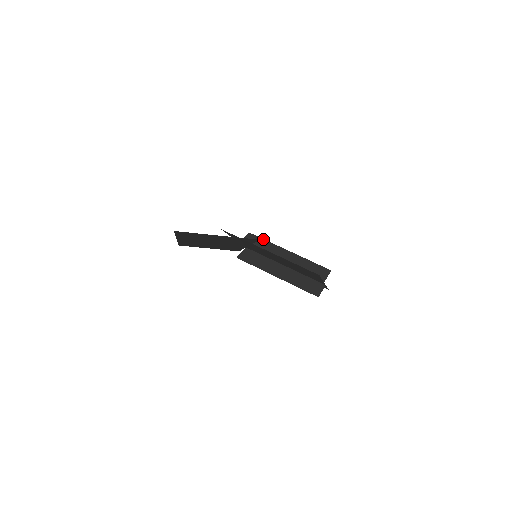
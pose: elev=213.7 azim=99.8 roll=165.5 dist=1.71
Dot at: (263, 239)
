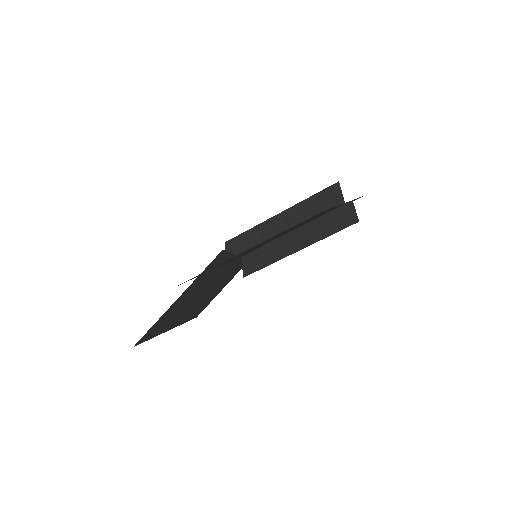
Dot at: (244, 233)
